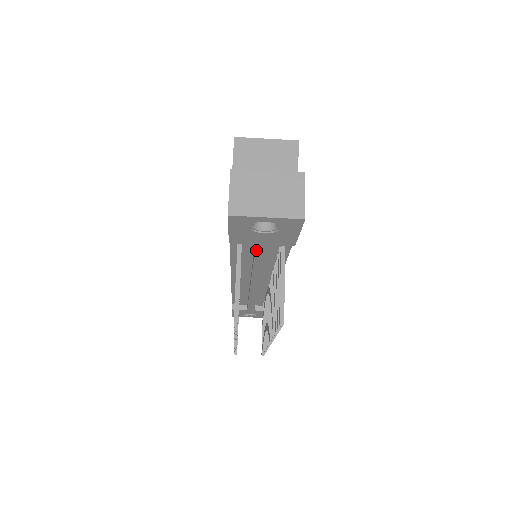
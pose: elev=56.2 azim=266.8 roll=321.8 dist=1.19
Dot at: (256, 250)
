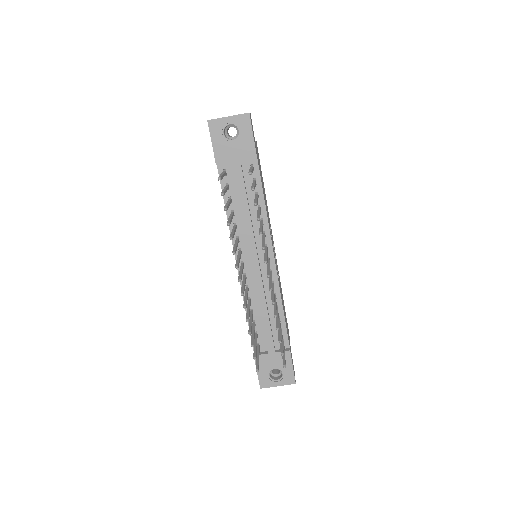
Dot at: (236, 174)
